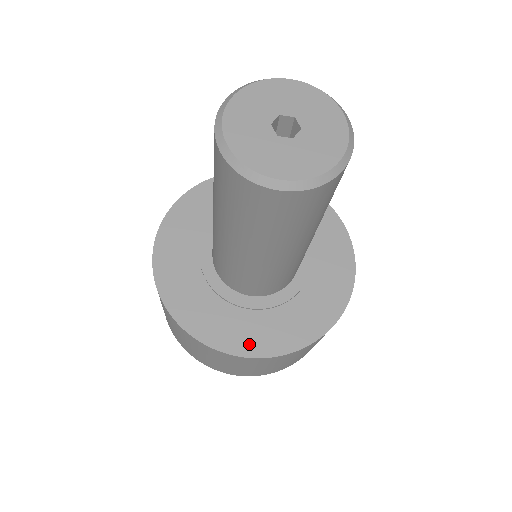
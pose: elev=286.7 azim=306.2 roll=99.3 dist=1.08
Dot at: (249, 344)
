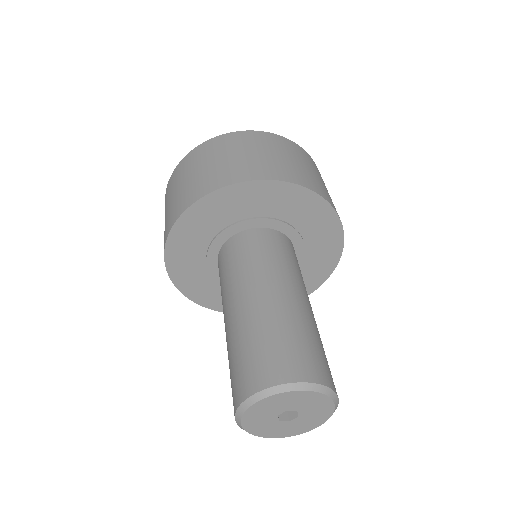
Dot at: occluded
